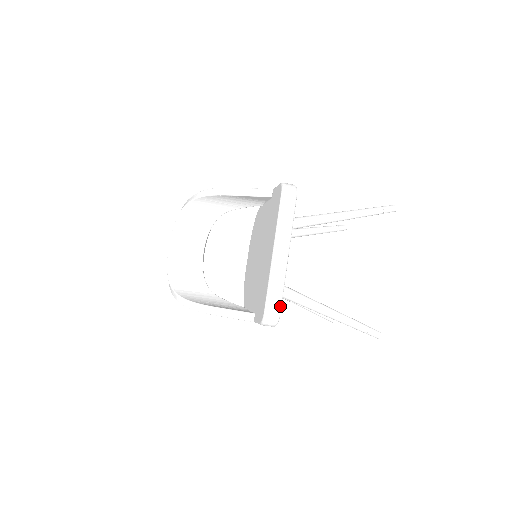
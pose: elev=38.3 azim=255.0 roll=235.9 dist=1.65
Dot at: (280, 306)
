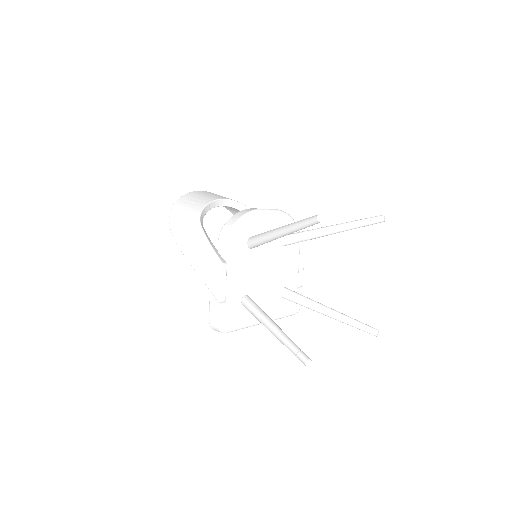
Dot at: occluded
